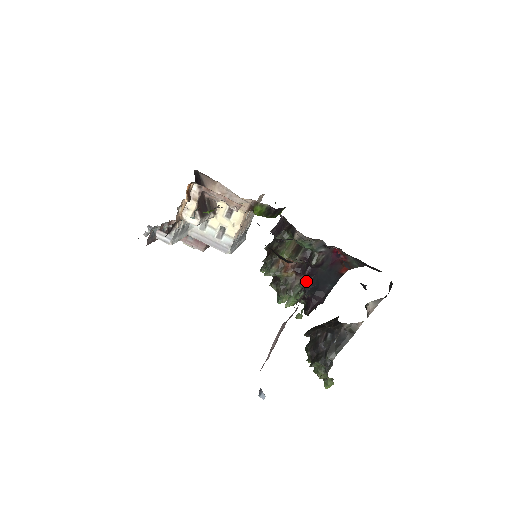
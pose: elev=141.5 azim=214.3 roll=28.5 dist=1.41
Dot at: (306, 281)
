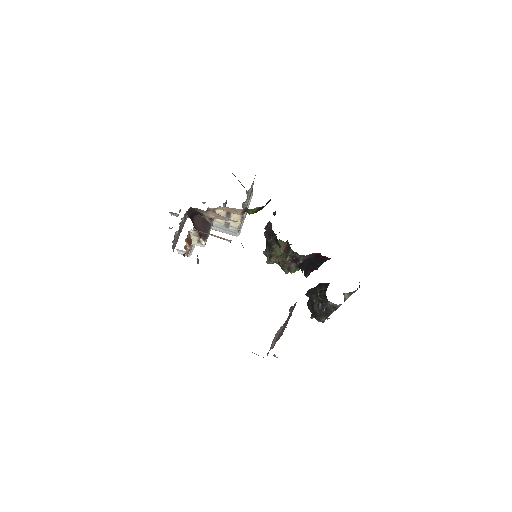
Dot at: (299, 266)
